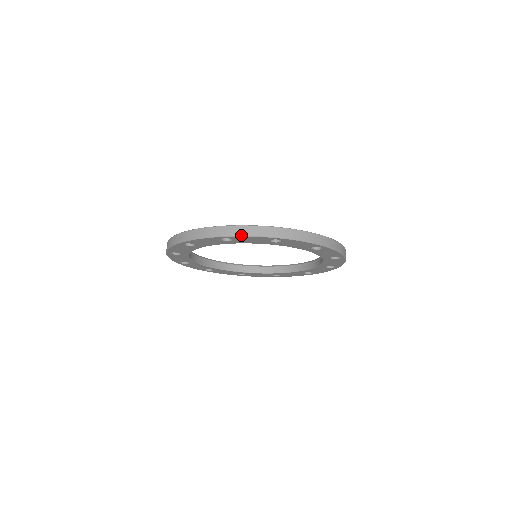
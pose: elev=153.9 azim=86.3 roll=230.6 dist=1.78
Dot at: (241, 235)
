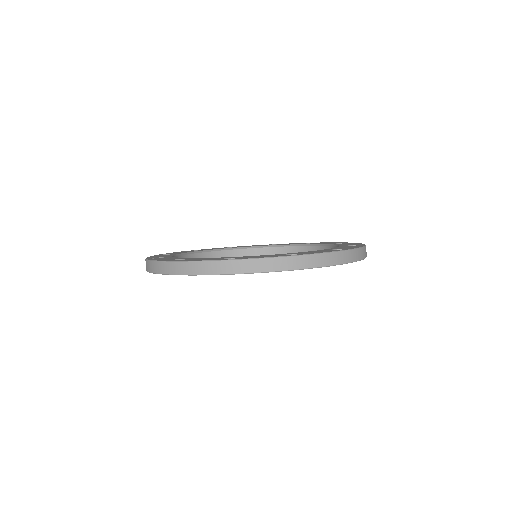
Dot at: (150, 271)
